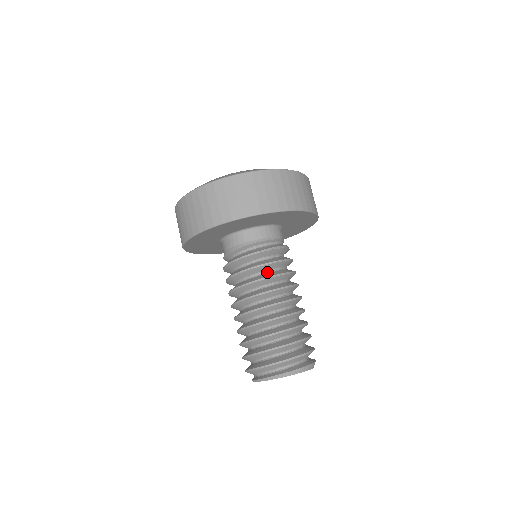
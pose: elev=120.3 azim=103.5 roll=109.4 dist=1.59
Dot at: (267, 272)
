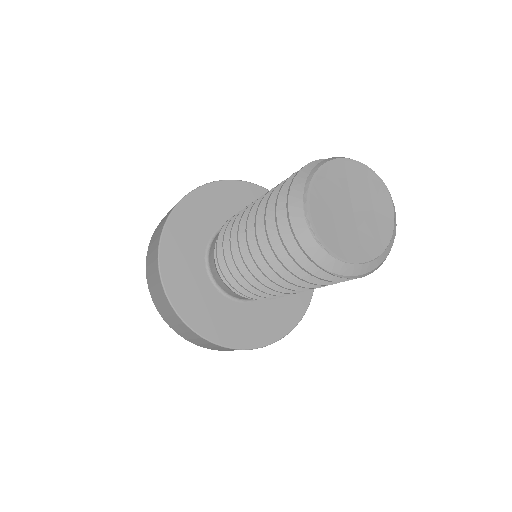
Dot at: occluded
